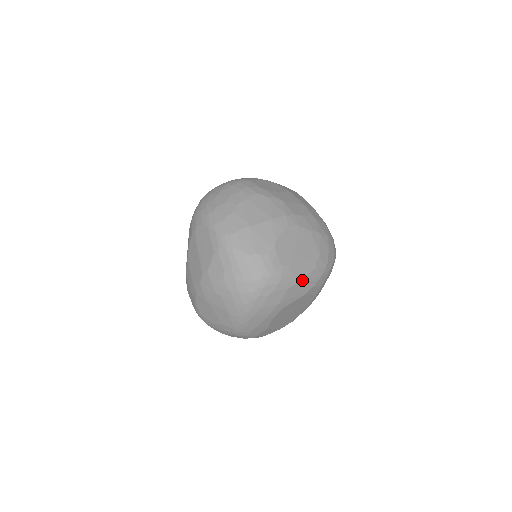
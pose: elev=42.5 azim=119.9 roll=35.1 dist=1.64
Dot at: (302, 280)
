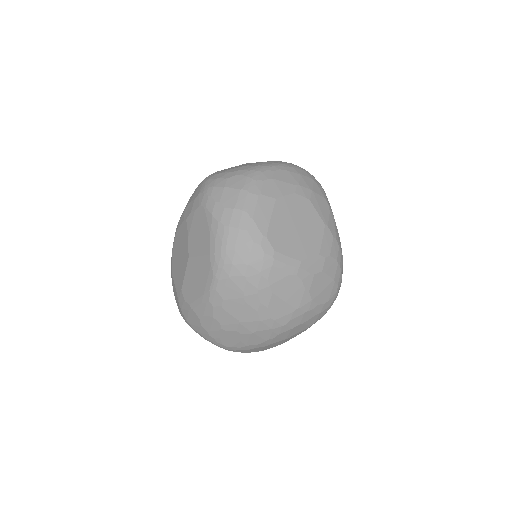
Dot at: (332, 216)
